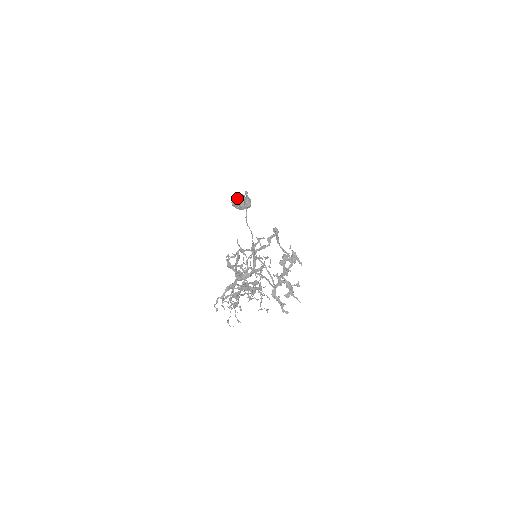
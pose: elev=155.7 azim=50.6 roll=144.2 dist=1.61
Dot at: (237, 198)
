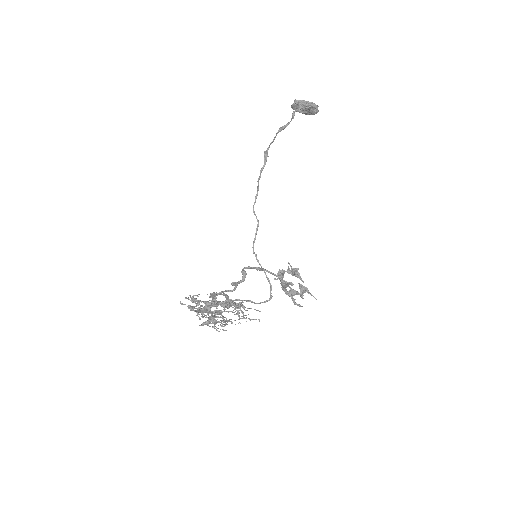
Dot at: (296, 104)
